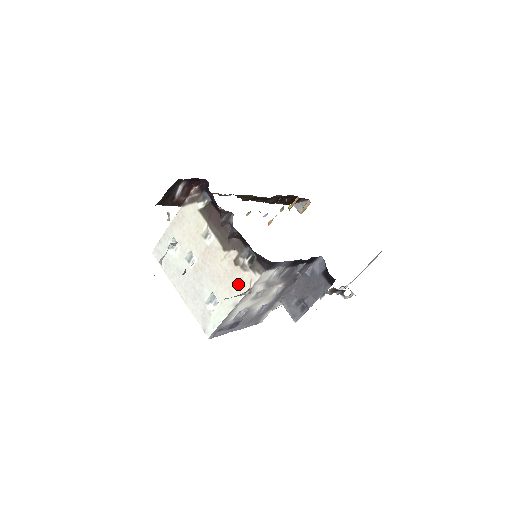
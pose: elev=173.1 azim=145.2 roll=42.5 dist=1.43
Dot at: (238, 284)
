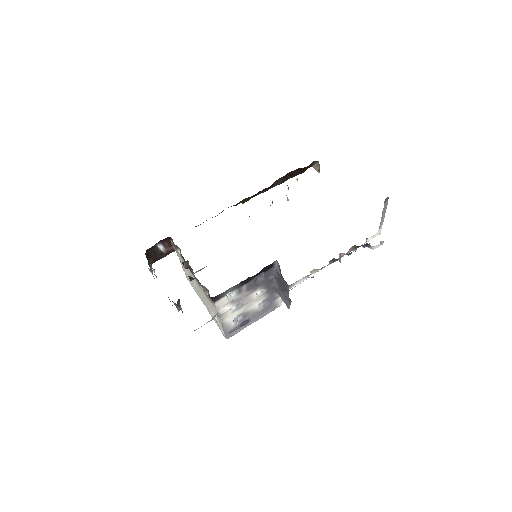
Dot at: (213, 308)
